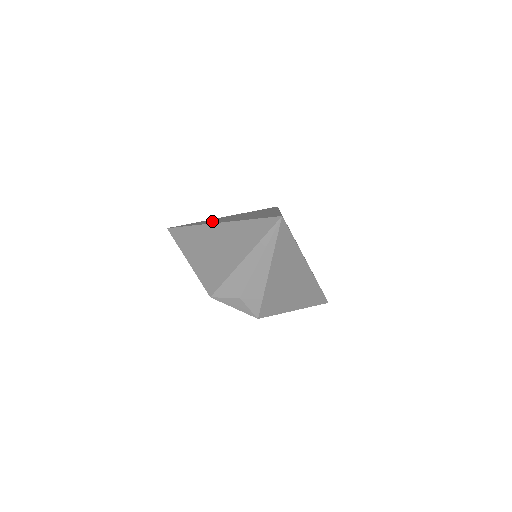
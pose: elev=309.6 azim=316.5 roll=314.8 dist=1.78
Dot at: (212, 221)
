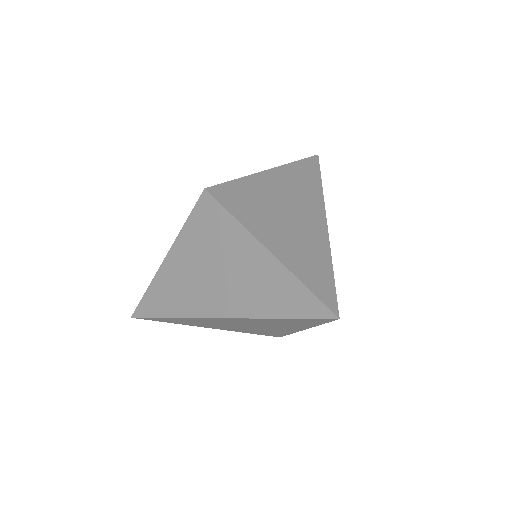
Dot at: (186, 297)
